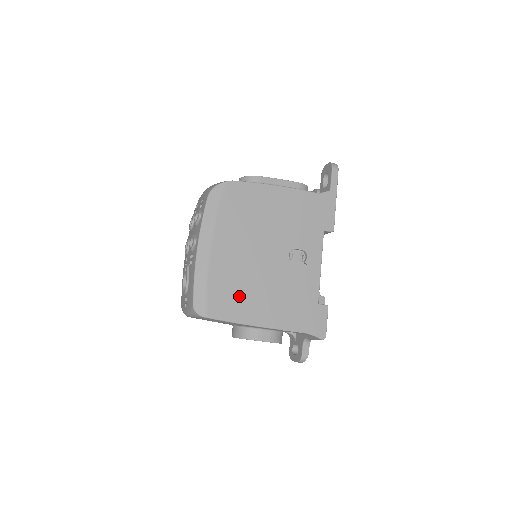
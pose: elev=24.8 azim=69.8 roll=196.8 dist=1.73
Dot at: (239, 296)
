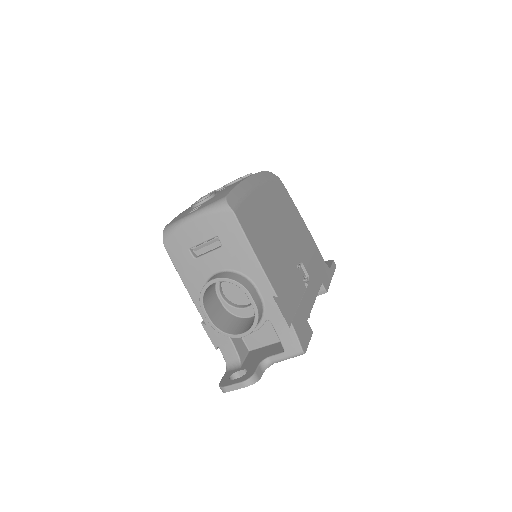
Dot at: (261, 236)
